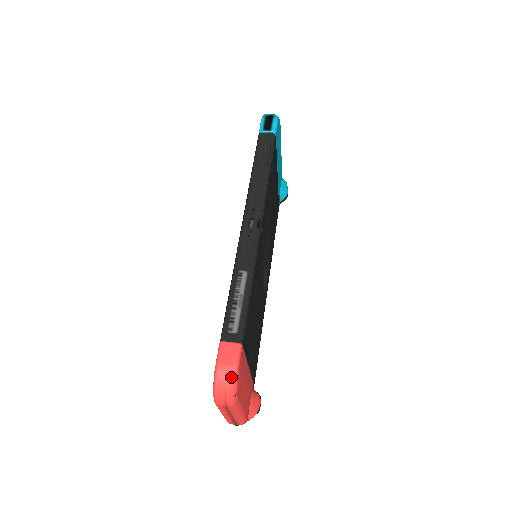
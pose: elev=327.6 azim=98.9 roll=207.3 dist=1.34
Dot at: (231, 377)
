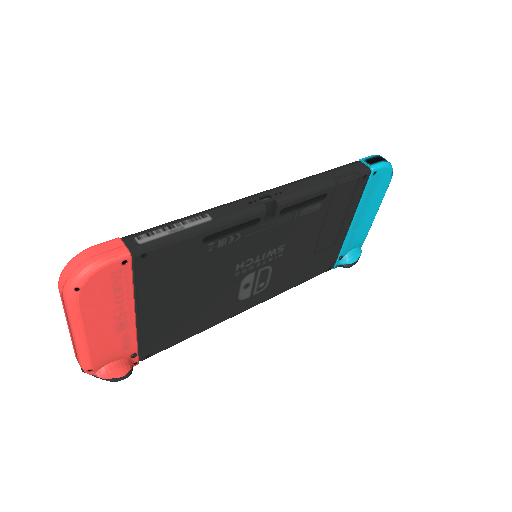
Dot at: (87, 265)
